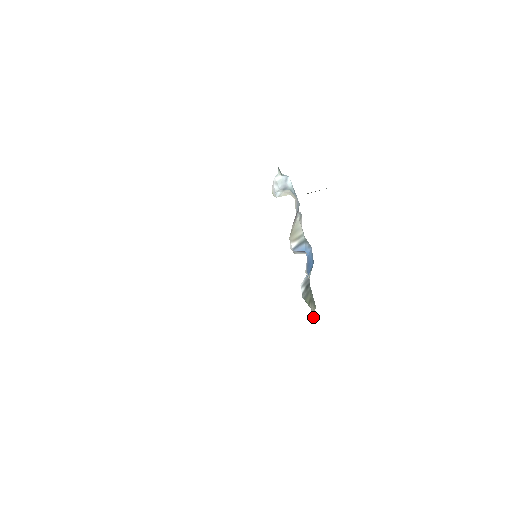
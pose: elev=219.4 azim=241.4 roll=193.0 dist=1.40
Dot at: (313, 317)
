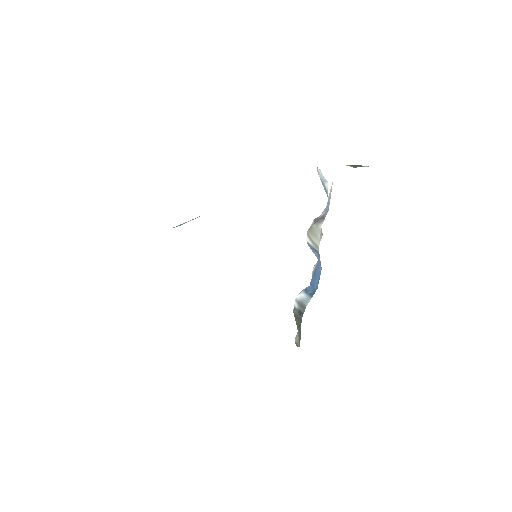
Dot at: (296, 345)
